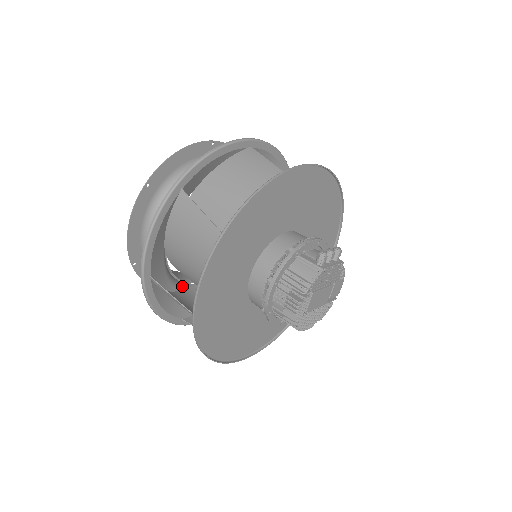
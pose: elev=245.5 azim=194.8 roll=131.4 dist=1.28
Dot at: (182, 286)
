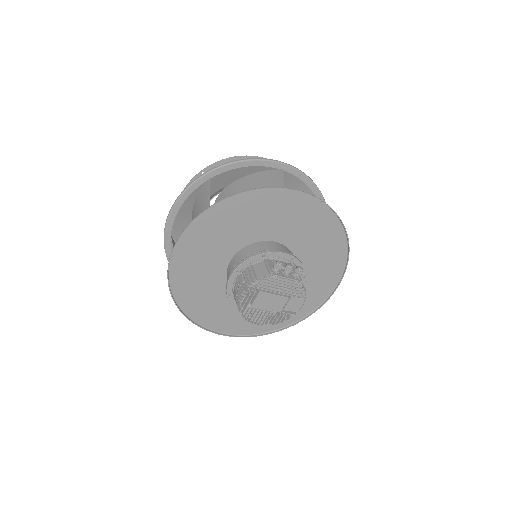
Dot at: occluded
